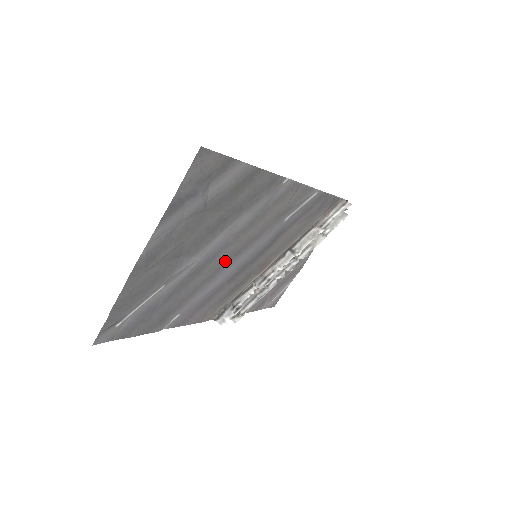
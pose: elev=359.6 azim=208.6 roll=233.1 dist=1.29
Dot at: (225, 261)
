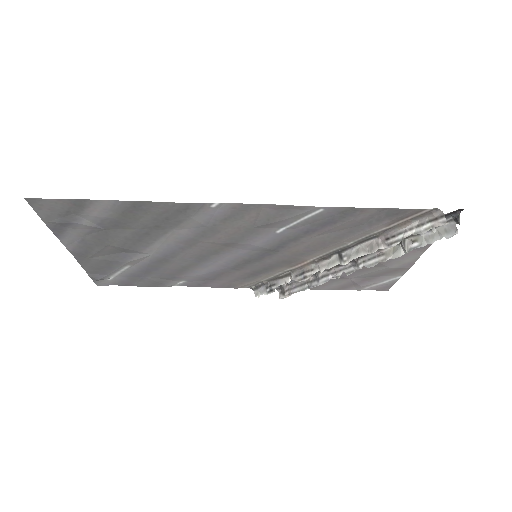
Dot at: (200, 257)
